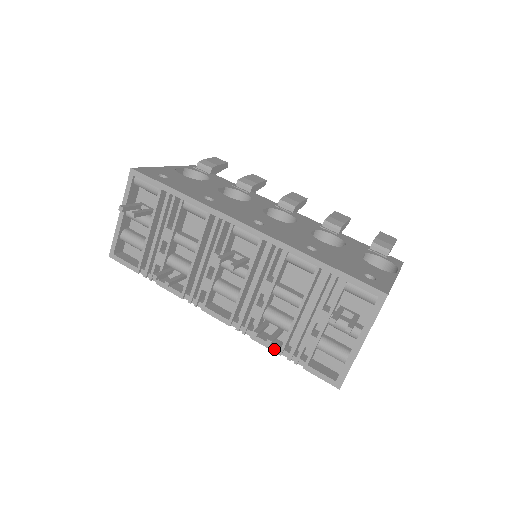
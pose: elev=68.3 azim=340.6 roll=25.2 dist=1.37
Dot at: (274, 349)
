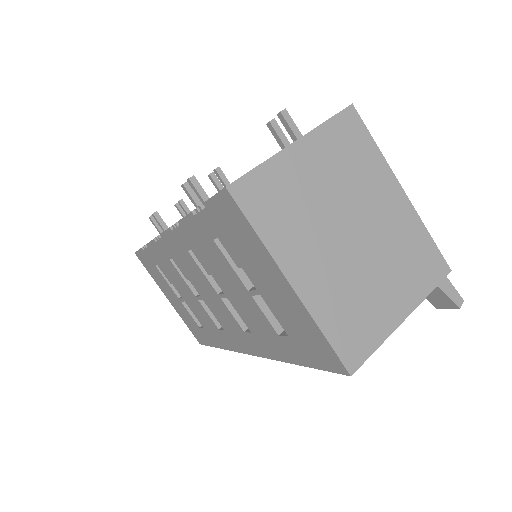
Dot at: occluded
